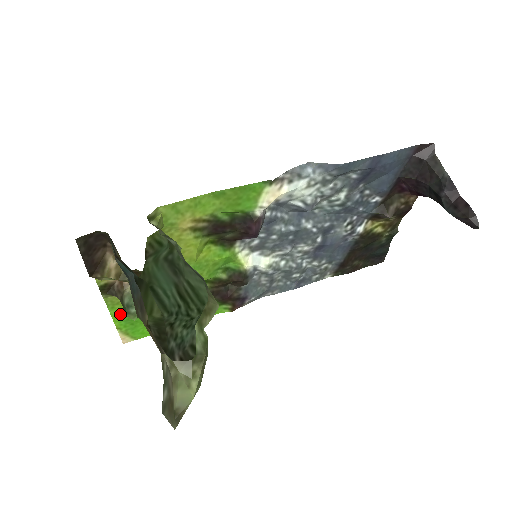
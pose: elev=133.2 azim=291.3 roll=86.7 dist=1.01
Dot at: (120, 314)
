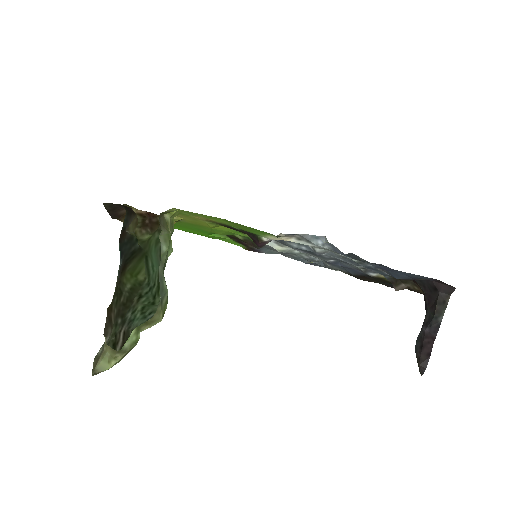
Dot at: occluded
